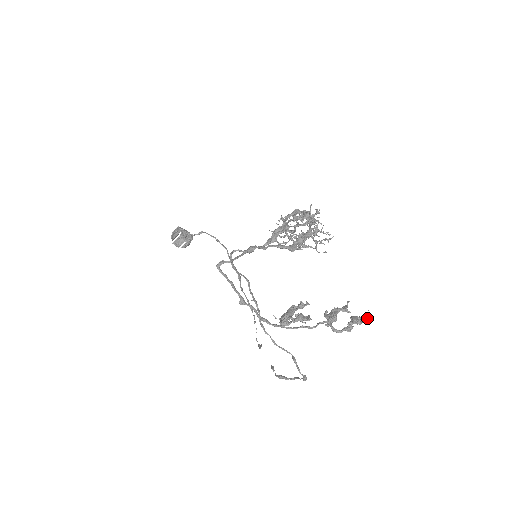
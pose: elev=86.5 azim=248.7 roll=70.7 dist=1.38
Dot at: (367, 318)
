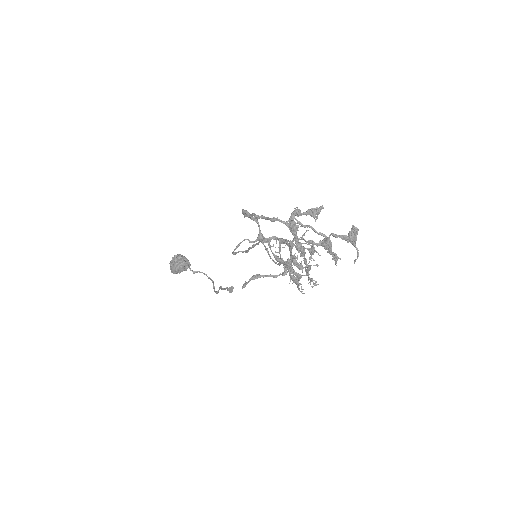
Dot at: (358, 250)
